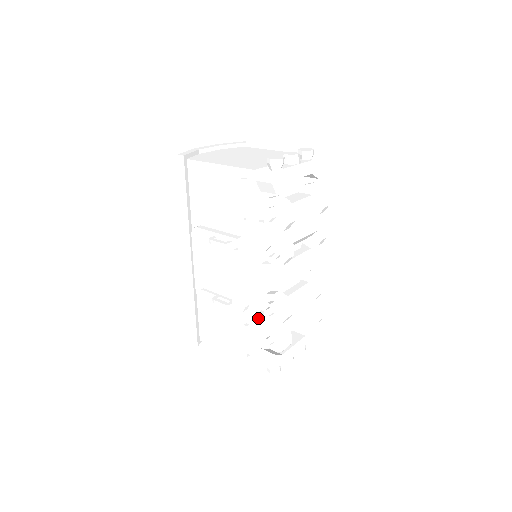
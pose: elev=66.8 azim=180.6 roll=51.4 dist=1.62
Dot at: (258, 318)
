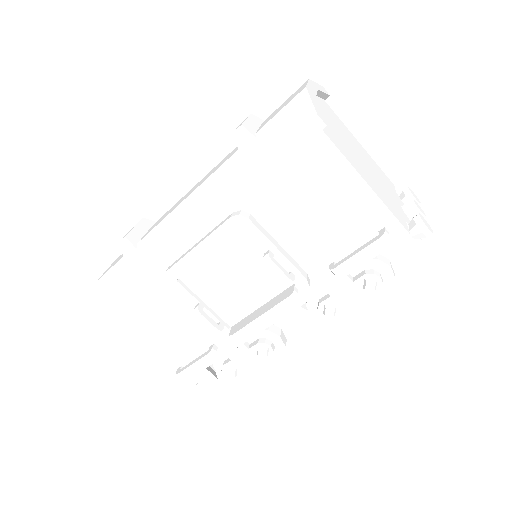
Dot at: (235, 346)
